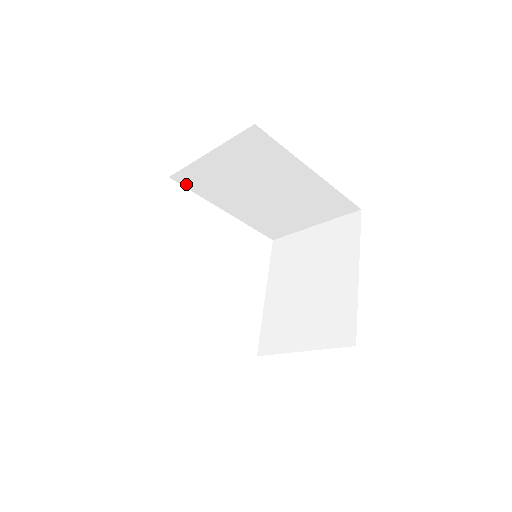
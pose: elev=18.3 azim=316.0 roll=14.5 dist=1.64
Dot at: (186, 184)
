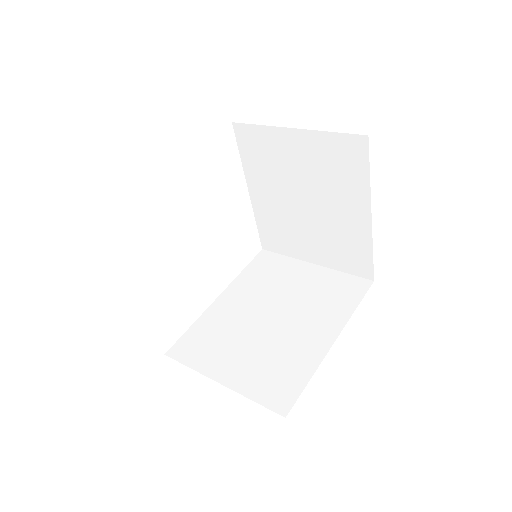
Dot at: occluded
